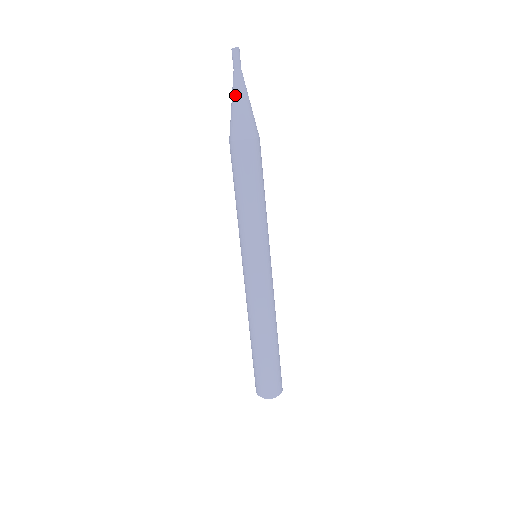
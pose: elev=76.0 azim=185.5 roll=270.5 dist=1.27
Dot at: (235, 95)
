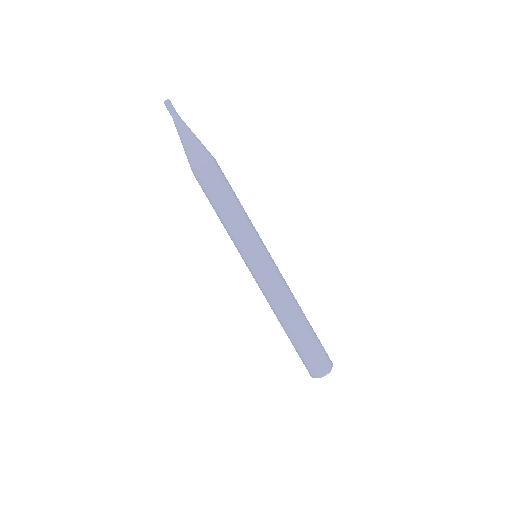
Dot at: (182, 135)
